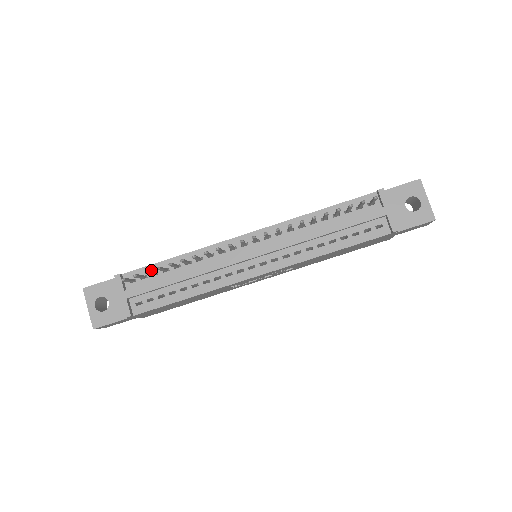
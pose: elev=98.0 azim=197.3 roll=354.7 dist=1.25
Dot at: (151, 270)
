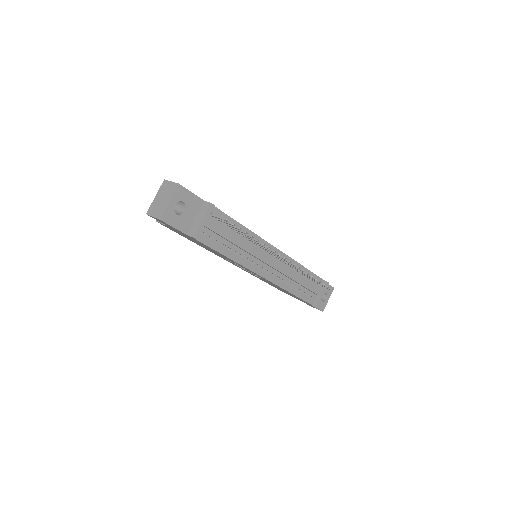
Dot at: (227, 219)
